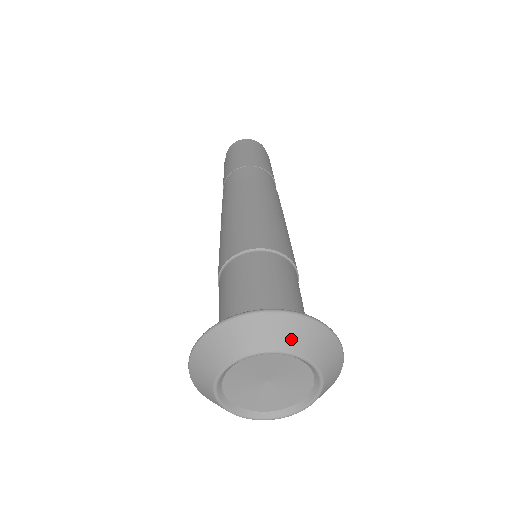
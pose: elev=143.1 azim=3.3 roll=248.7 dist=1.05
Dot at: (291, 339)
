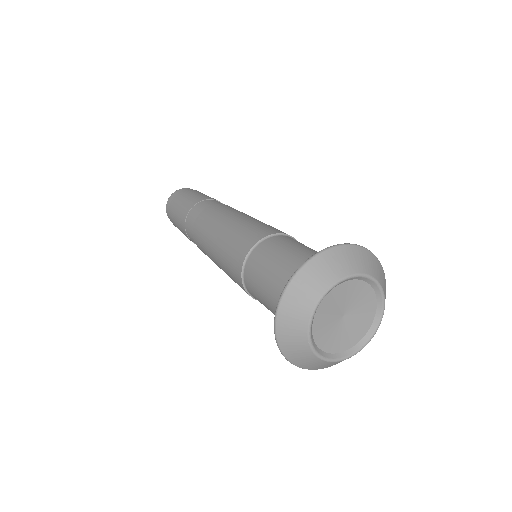
Dot at: (363, 264)
